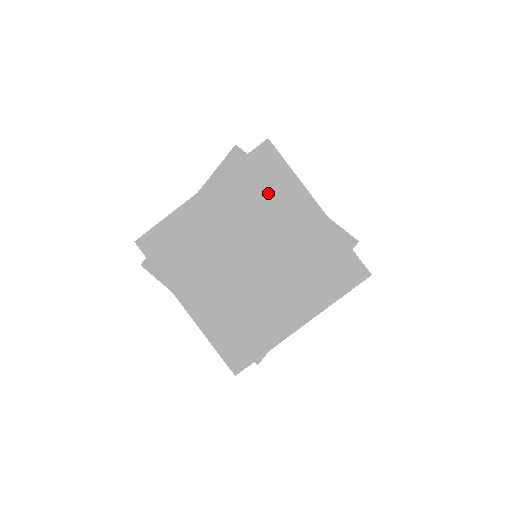
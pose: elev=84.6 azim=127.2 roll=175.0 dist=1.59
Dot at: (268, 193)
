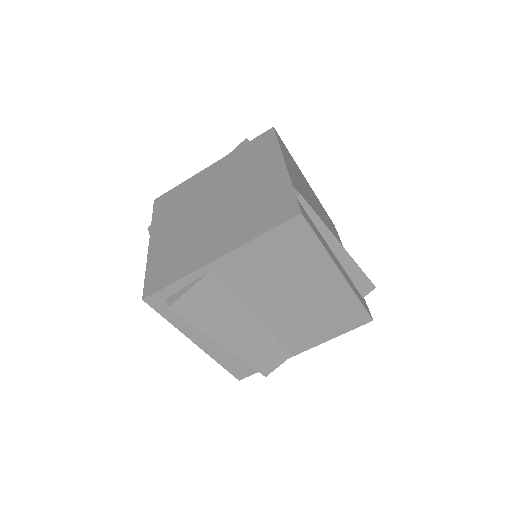
Dot at: (182, 197)
